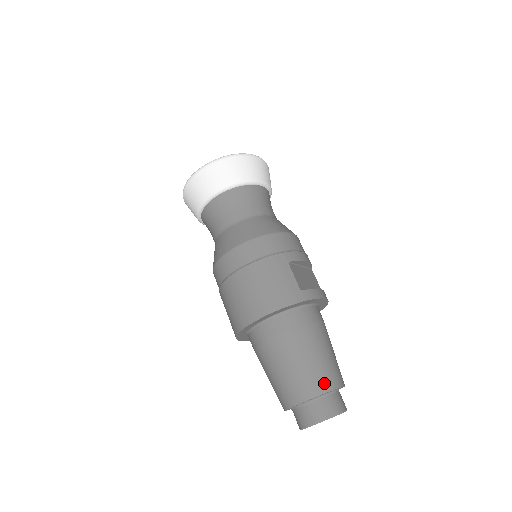
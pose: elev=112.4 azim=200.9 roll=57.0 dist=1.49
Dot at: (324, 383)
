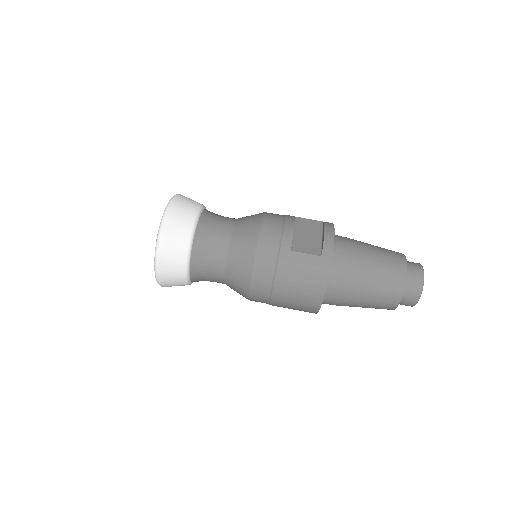
Dot at: (398, 279)
